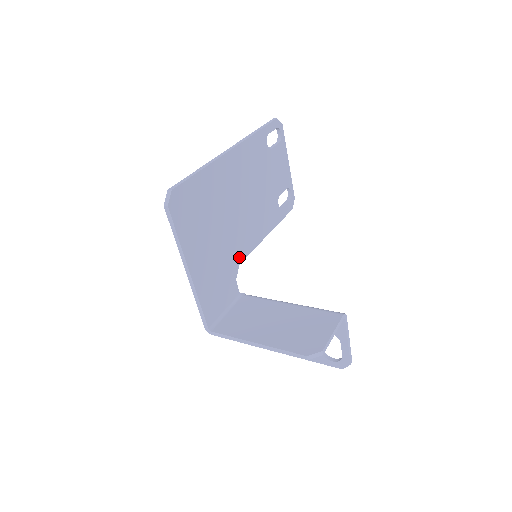
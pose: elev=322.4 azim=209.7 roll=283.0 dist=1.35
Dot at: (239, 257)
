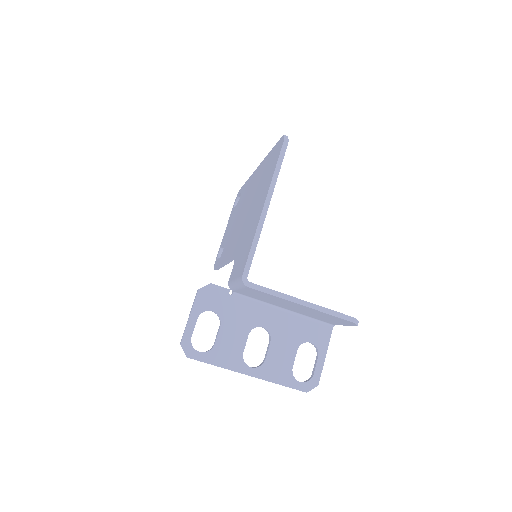
Dot at: occluded
